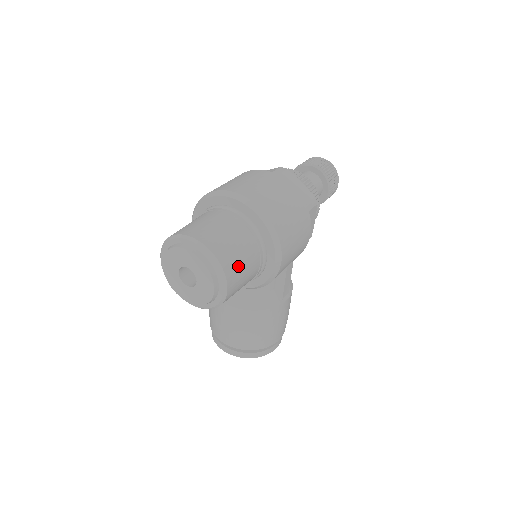
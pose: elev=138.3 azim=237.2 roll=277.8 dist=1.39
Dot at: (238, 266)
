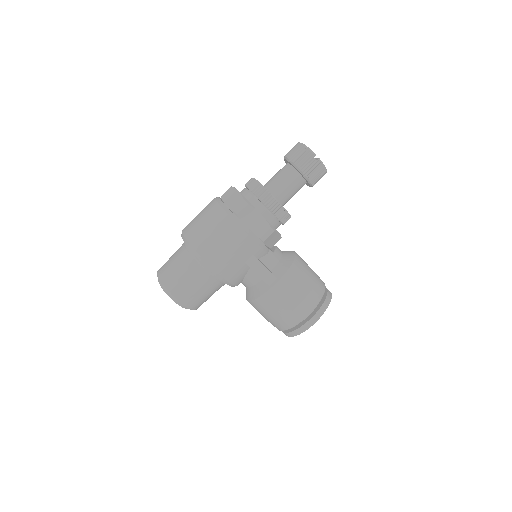
Dot at: (177, 281)
